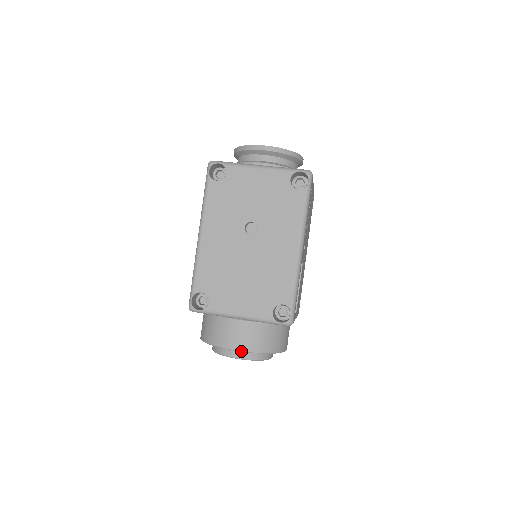
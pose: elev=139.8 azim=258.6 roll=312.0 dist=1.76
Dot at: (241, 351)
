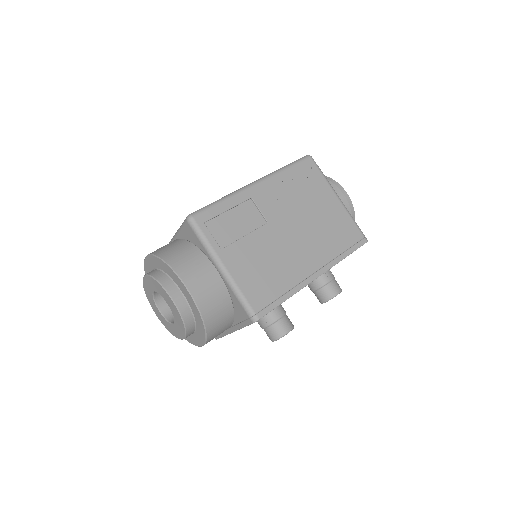
Dot at: (147, 256)
